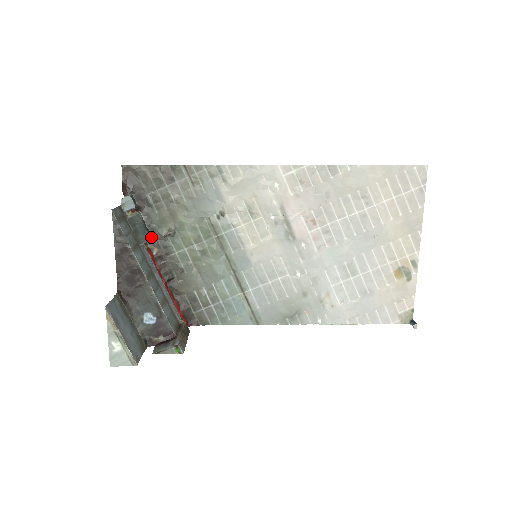
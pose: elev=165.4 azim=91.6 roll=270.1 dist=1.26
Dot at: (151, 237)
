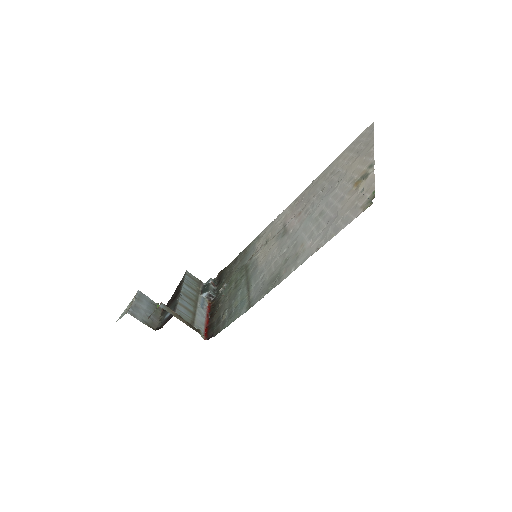
Dot at: (214, 296)
